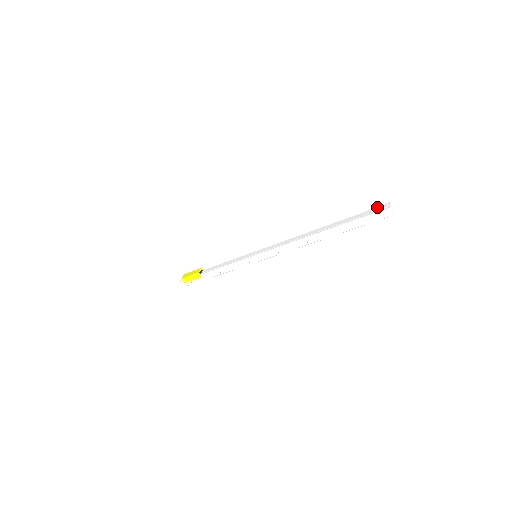
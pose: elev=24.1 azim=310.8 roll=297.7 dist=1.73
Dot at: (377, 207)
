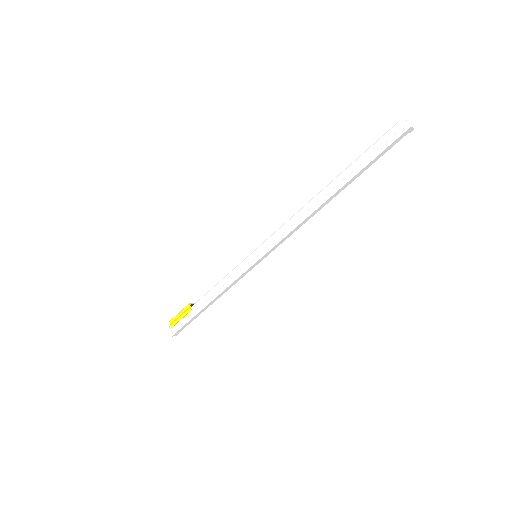
Dot at: occluded
